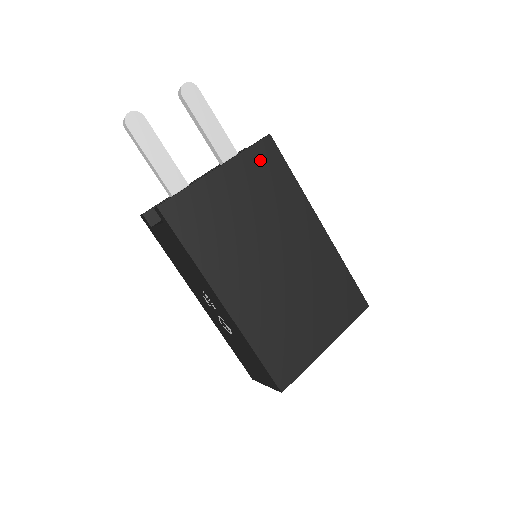
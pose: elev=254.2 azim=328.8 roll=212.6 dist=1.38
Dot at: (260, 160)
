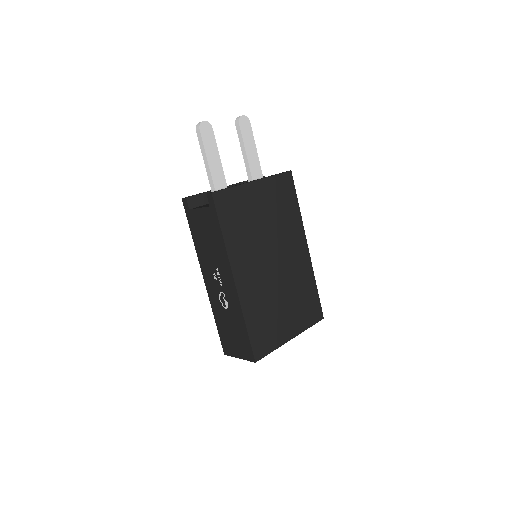
Dot at: (281, 186)
